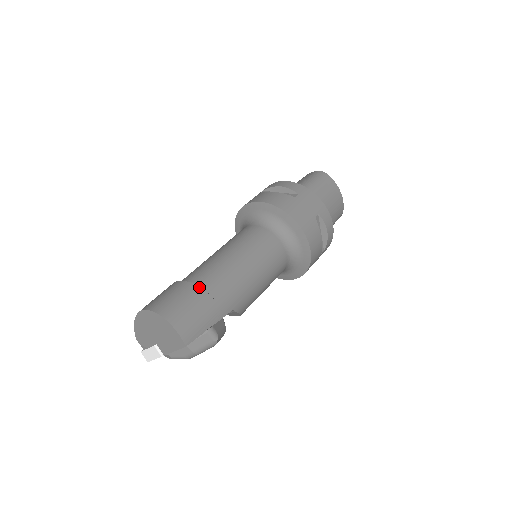
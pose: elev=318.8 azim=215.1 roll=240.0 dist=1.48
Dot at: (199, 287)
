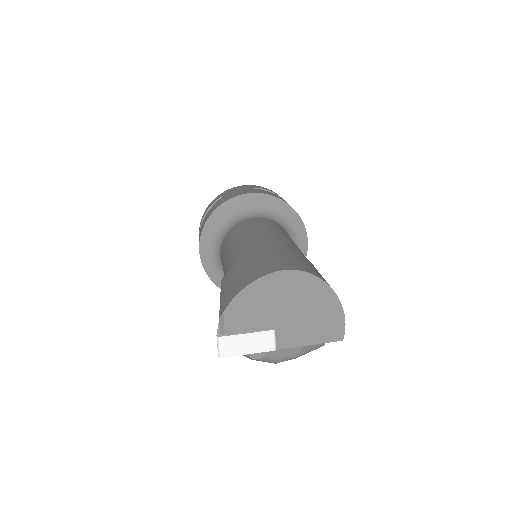
Dot at: occluded
